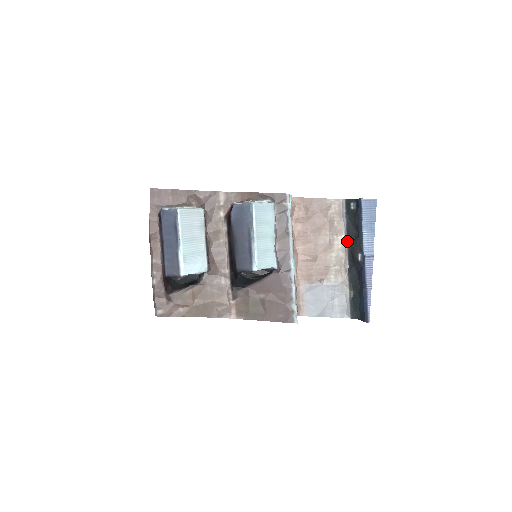
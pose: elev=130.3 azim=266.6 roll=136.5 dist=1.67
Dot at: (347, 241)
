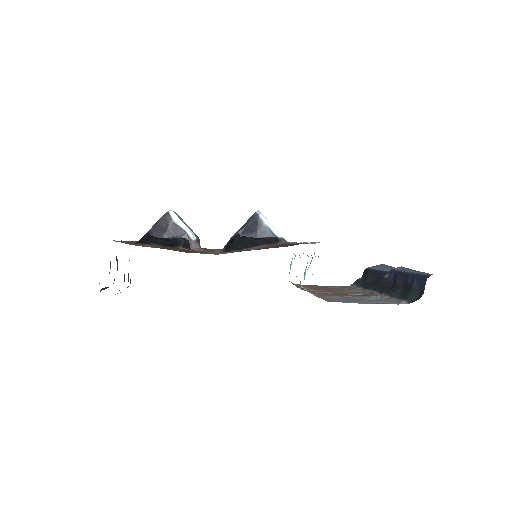
Dot at: (367, 289)
